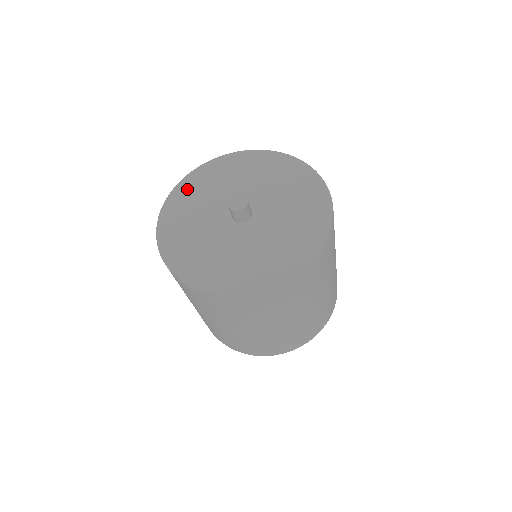
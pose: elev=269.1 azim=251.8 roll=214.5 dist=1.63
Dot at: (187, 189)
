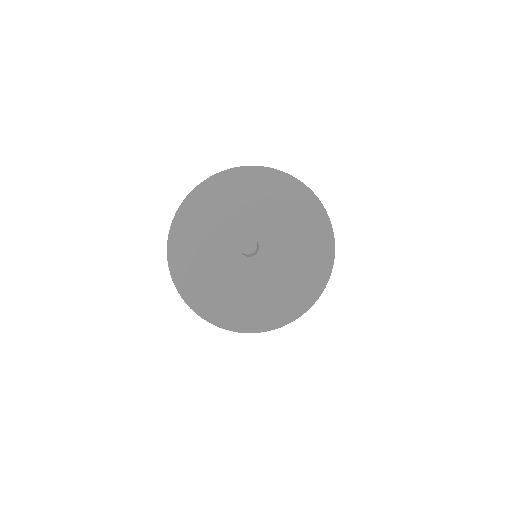
Dot at: (203, 198)
